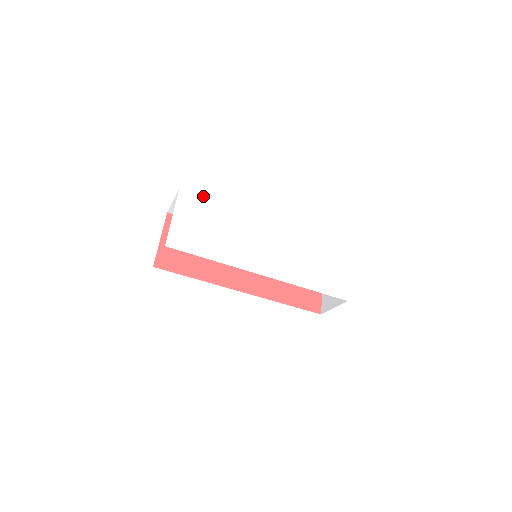
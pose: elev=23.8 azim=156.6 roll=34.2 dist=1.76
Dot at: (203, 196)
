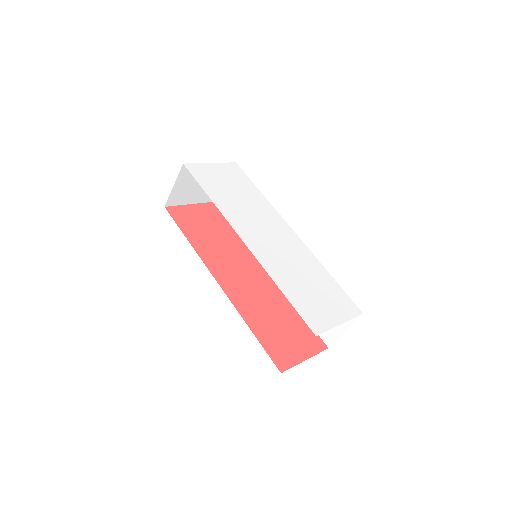
Dot at: (249, 178)
